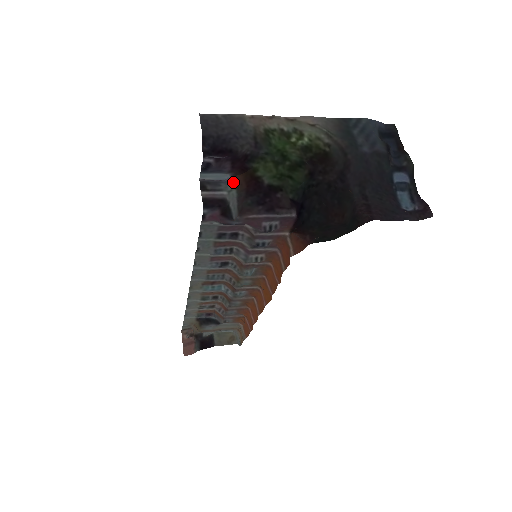
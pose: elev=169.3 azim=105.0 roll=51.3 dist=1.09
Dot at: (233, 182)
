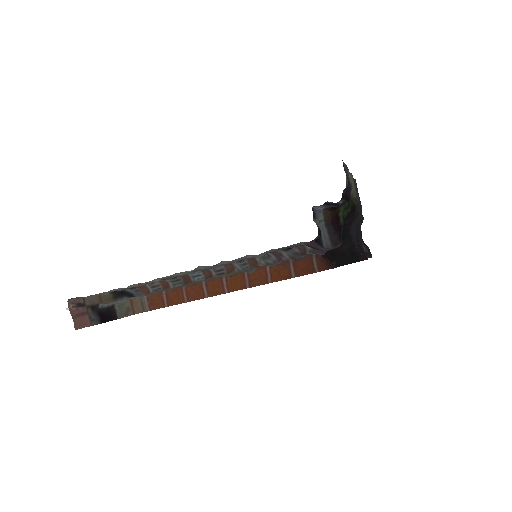
Dot at: (323, 214)
